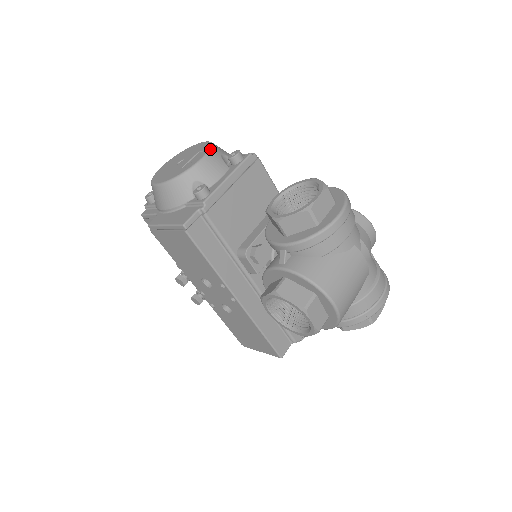
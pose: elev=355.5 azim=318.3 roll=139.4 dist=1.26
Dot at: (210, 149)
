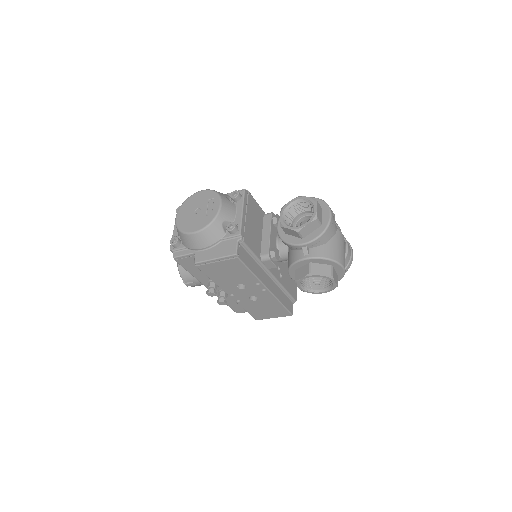
Dot at: (220, 196)
